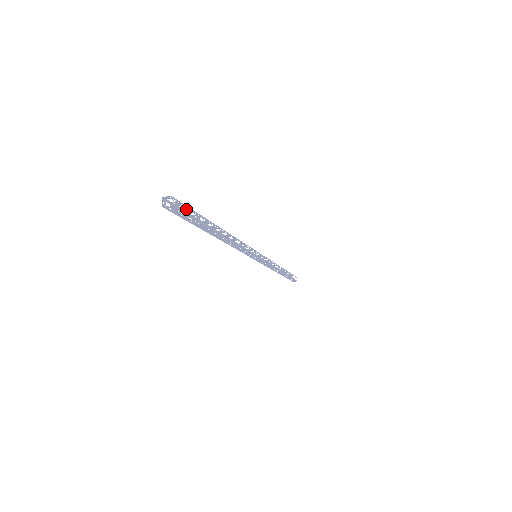
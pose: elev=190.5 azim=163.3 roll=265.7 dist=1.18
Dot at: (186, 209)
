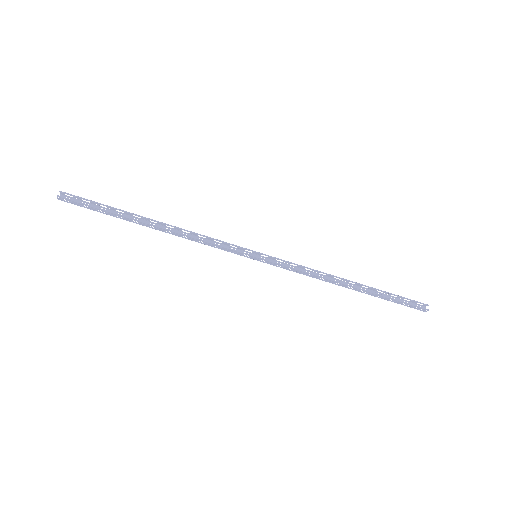
Dot at: (91, 202)
